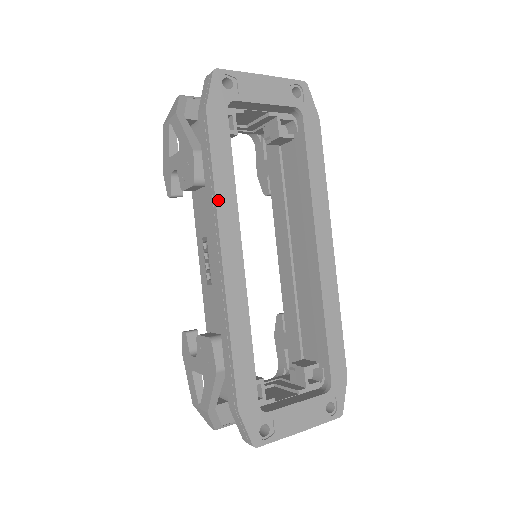
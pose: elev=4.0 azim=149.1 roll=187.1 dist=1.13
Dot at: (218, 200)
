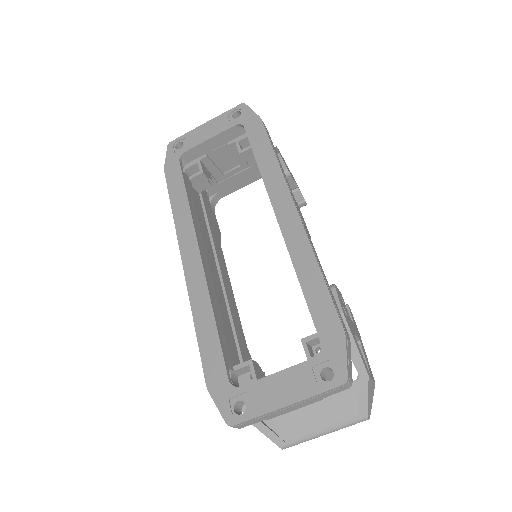
Dot at: (176, 222)
